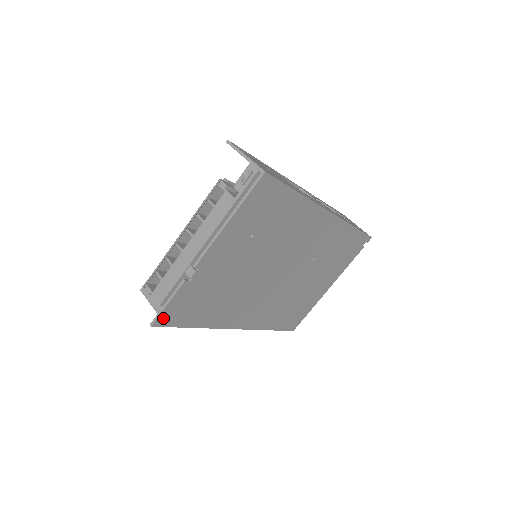
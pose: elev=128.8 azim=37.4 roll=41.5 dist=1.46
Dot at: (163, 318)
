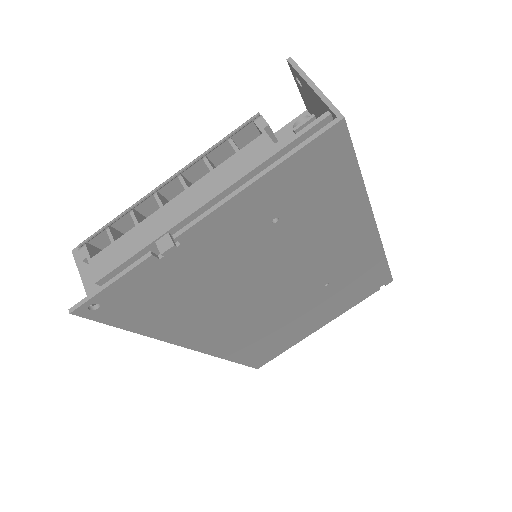
Dot at: (94, 305)
